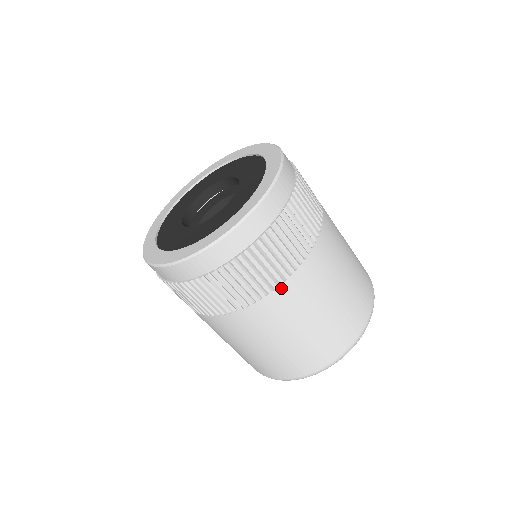
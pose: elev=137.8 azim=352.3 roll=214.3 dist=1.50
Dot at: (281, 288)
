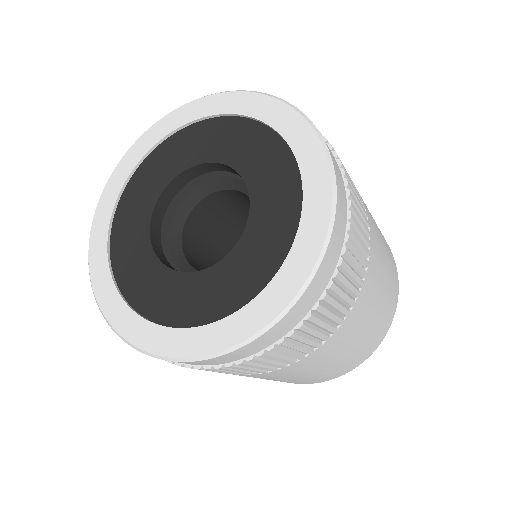
Dot at: (290, 366)
